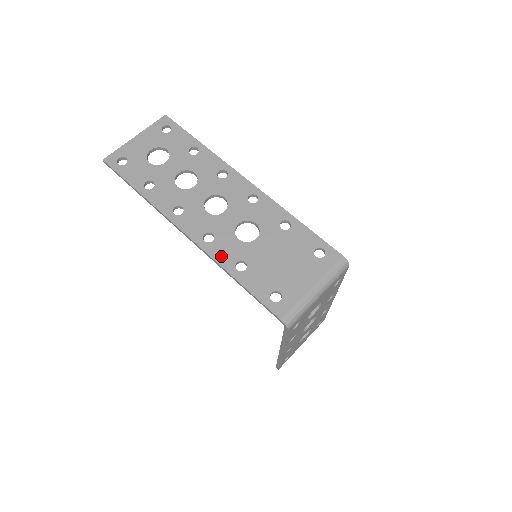
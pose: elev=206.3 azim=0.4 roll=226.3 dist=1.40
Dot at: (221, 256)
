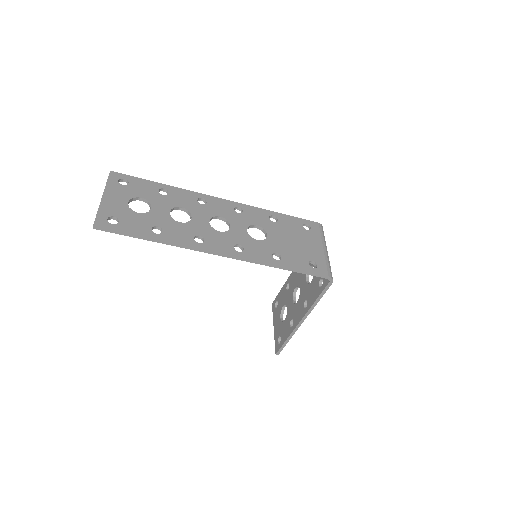
Dot at: (259, 256)
